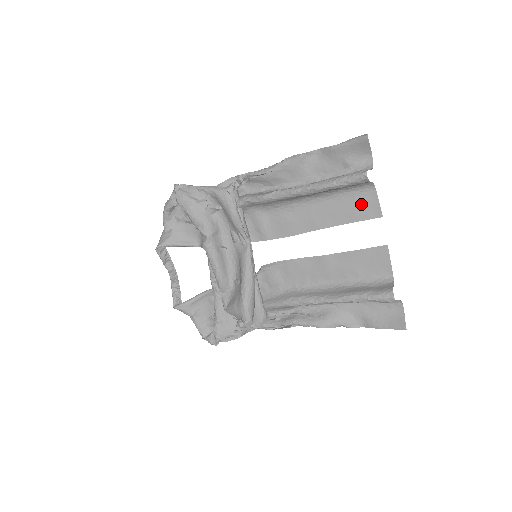
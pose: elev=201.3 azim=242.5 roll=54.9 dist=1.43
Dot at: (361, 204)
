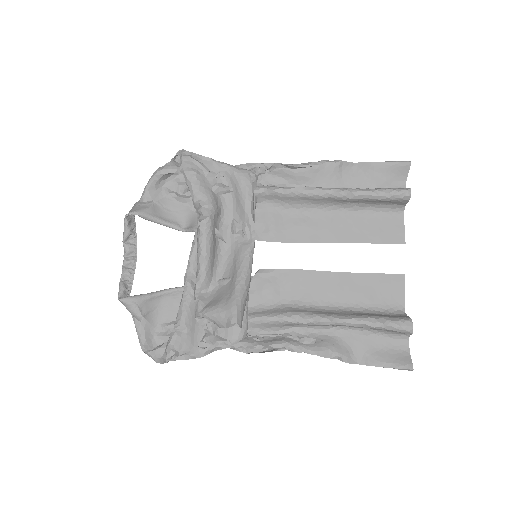
Dot at: (386, 227)
